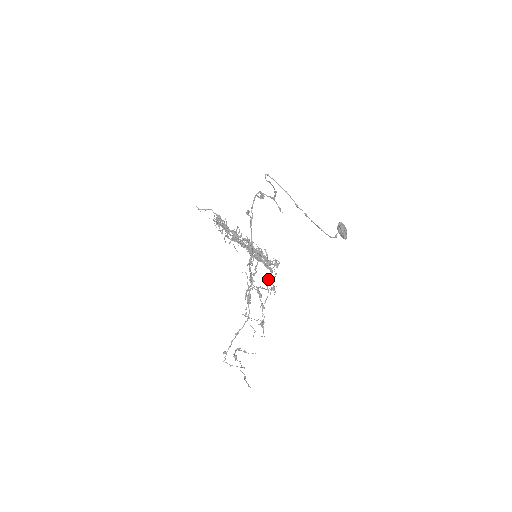
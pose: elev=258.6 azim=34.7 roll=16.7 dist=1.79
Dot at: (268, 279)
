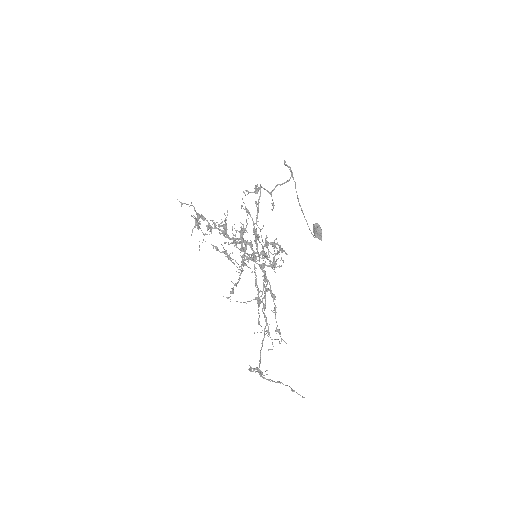
Dot at: occluded
